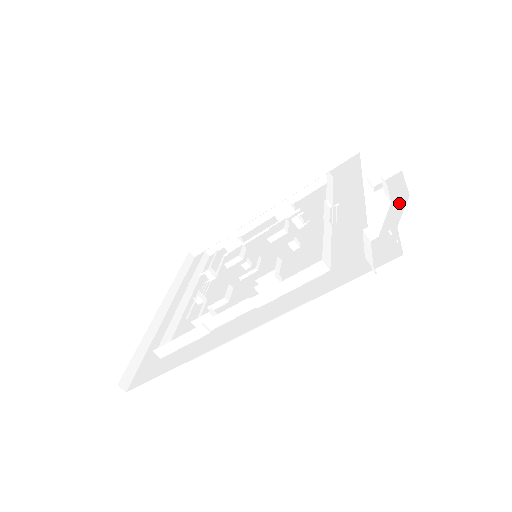
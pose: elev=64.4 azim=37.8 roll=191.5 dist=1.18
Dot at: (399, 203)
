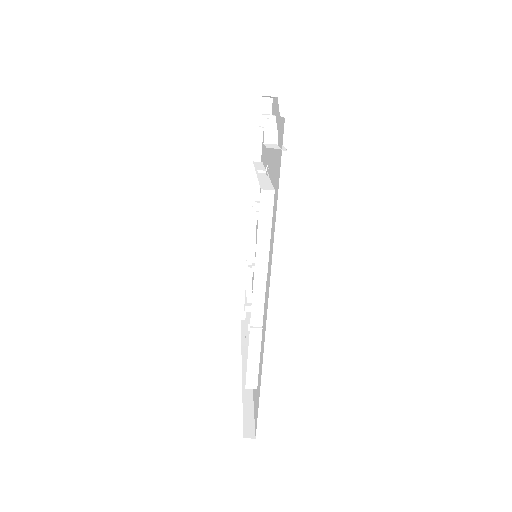
Dot at: (276, 108)
